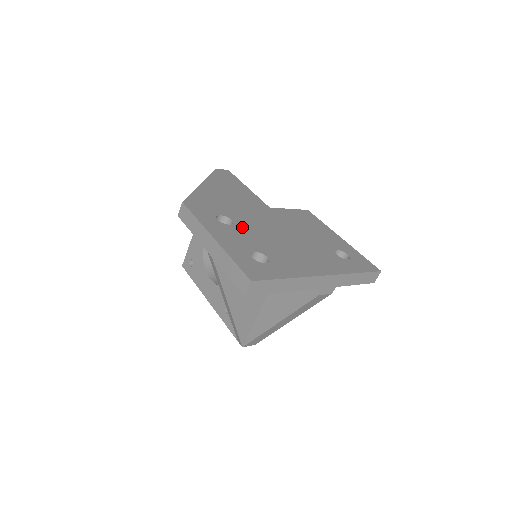
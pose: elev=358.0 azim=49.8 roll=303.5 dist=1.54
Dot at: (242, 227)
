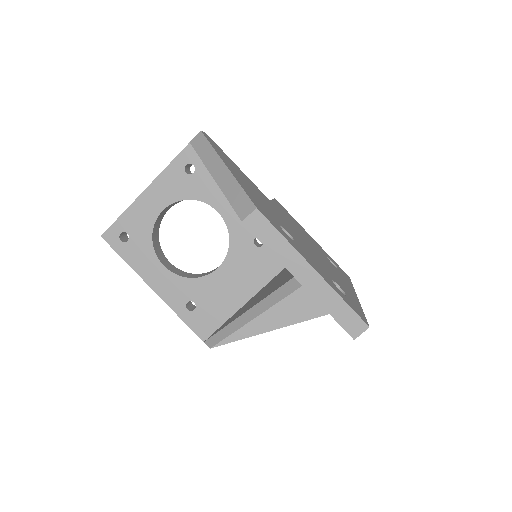
Dot at: (298, 242)
